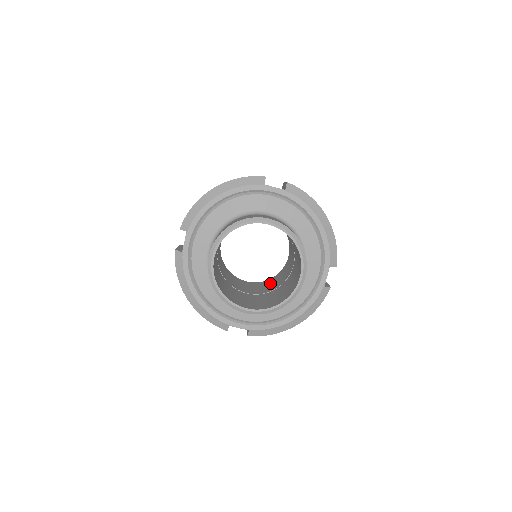
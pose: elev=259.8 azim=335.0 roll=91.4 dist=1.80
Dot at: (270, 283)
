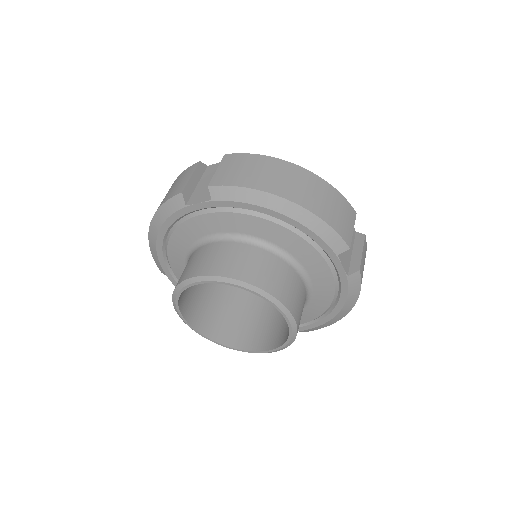
Dot at: occluded
